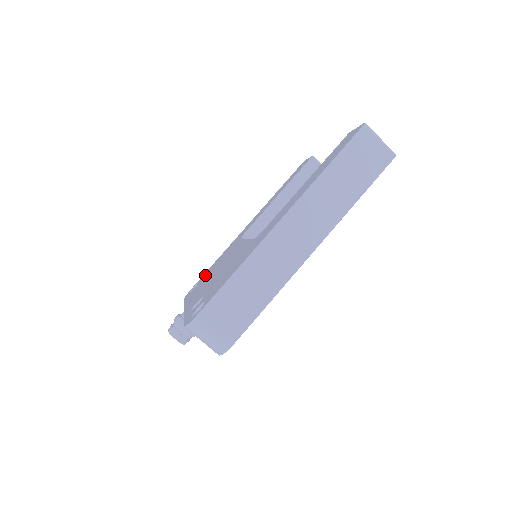
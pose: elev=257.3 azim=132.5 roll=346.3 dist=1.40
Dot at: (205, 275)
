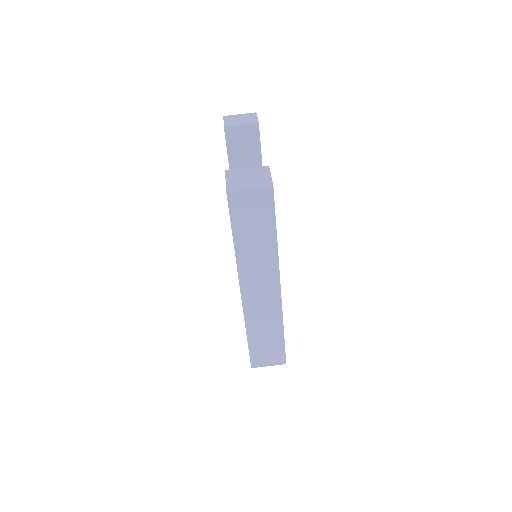
Dot at: occluded
